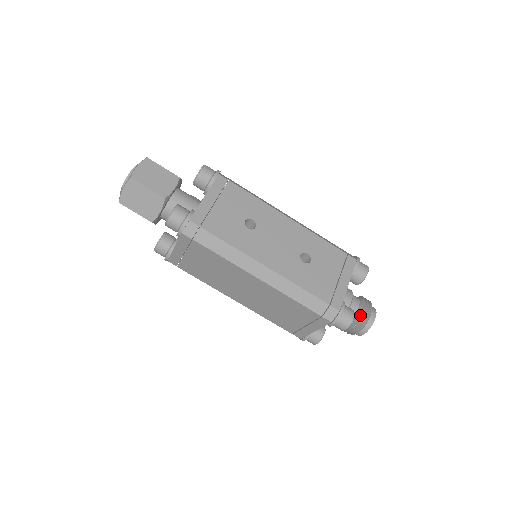
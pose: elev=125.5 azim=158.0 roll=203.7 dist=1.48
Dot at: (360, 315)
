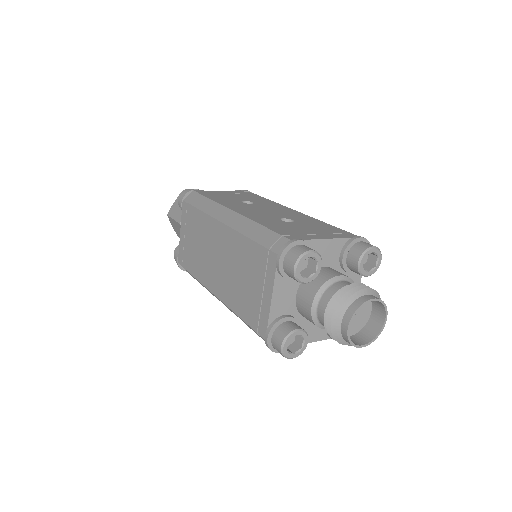
Dot at: (344, 287)
